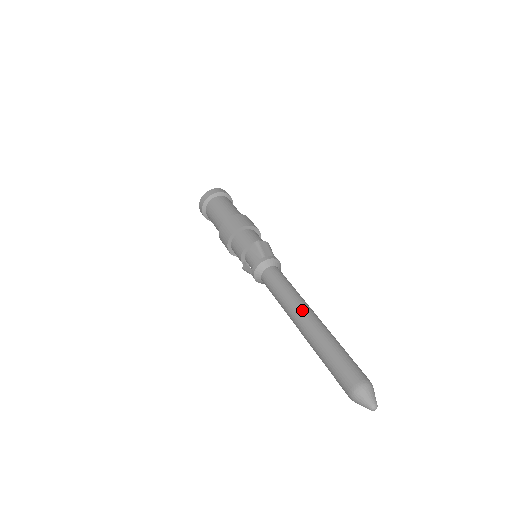
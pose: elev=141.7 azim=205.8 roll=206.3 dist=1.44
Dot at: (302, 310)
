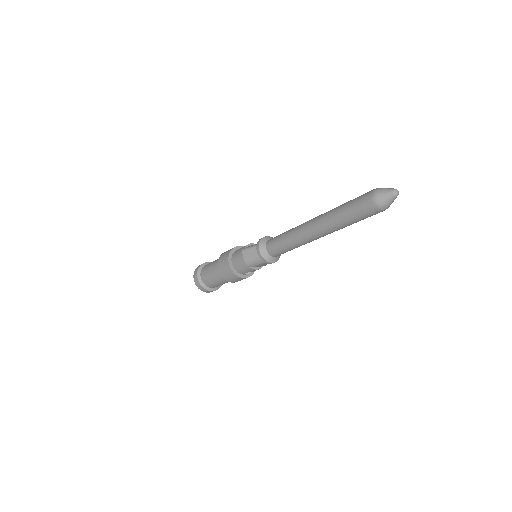
Dot at: occluded
